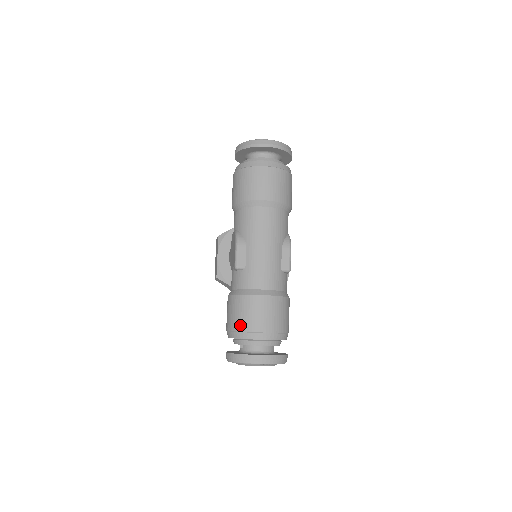
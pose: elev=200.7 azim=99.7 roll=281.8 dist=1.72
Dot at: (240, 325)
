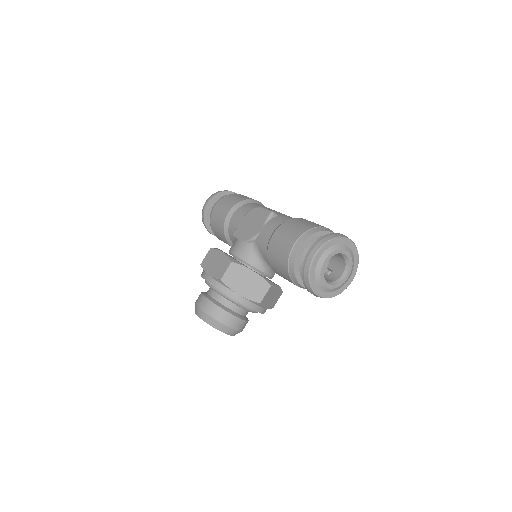
Dot at: (310, 225)
